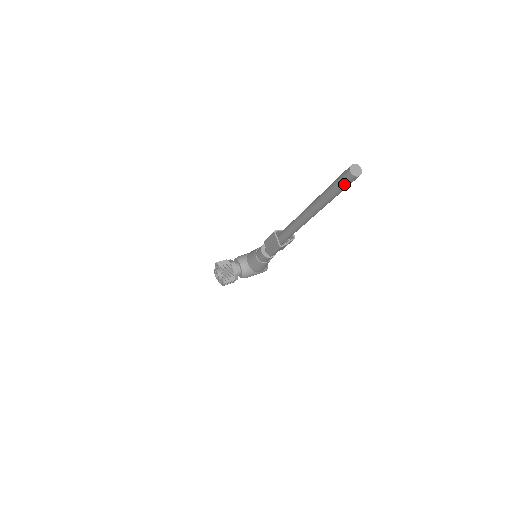
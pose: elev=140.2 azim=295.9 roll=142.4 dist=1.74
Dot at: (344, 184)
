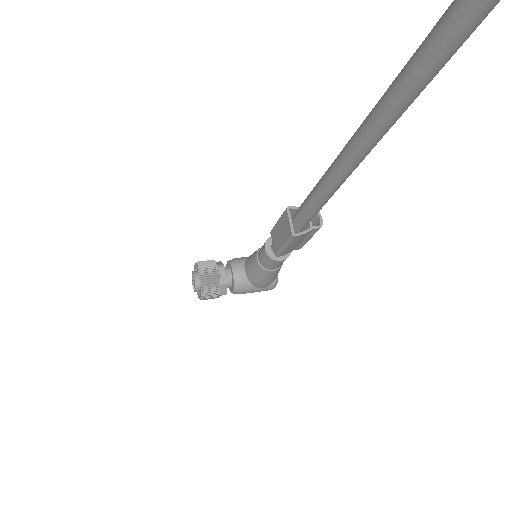
Dot at: (458, 24)
